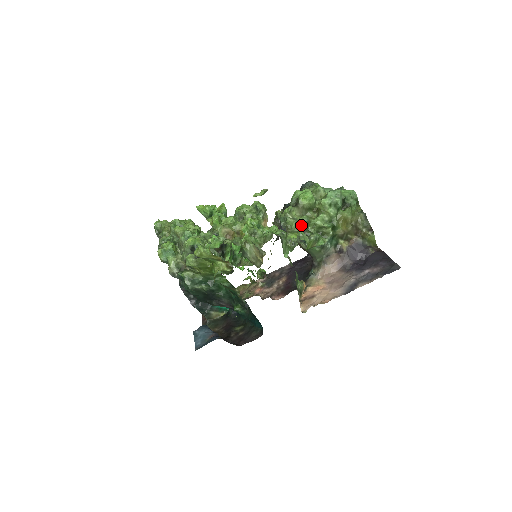
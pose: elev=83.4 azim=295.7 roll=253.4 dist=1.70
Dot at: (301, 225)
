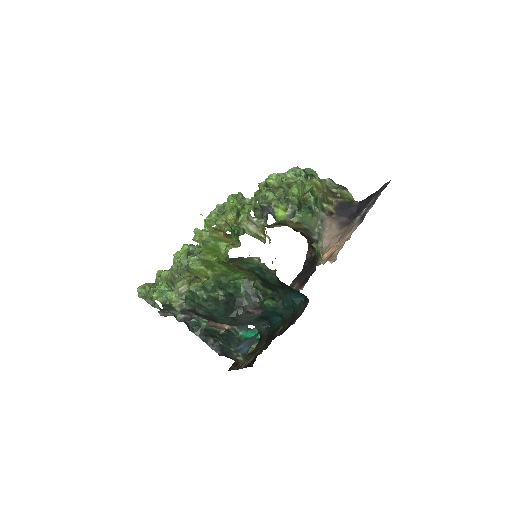
Dot at: (281, 195)
